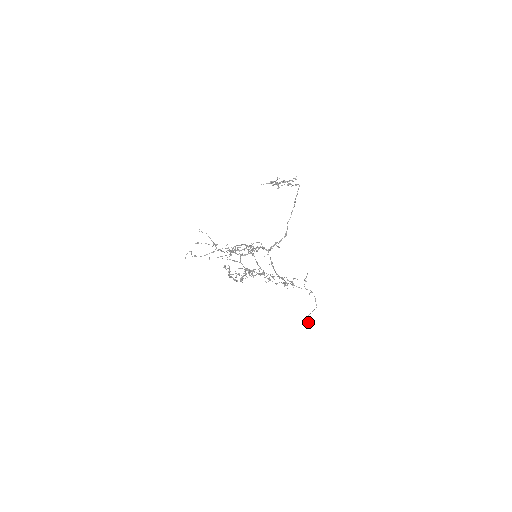
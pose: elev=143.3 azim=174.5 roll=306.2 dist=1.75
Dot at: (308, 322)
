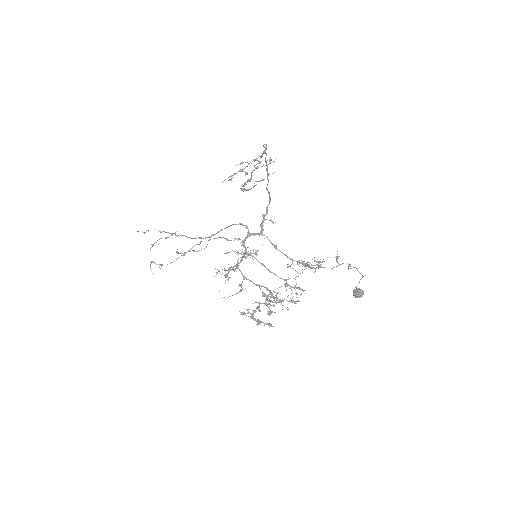
Dot at: (360, 295)
